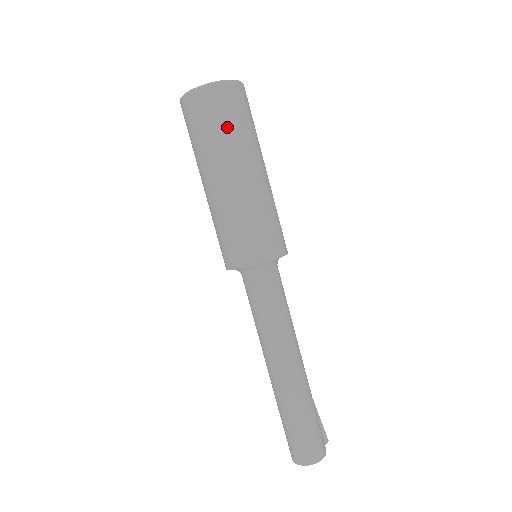
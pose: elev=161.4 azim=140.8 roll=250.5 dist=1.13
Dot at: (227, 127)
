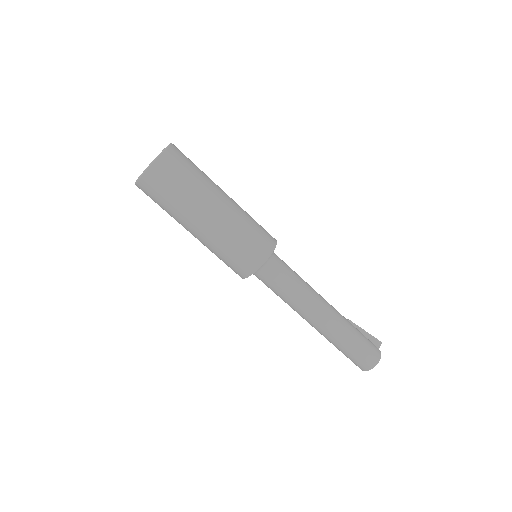
Dot at: (177, 192)
